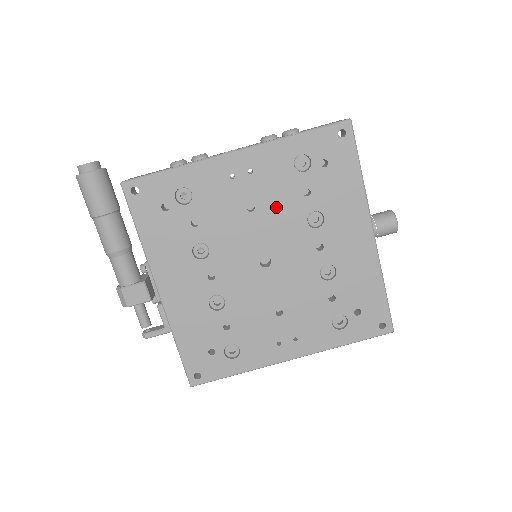
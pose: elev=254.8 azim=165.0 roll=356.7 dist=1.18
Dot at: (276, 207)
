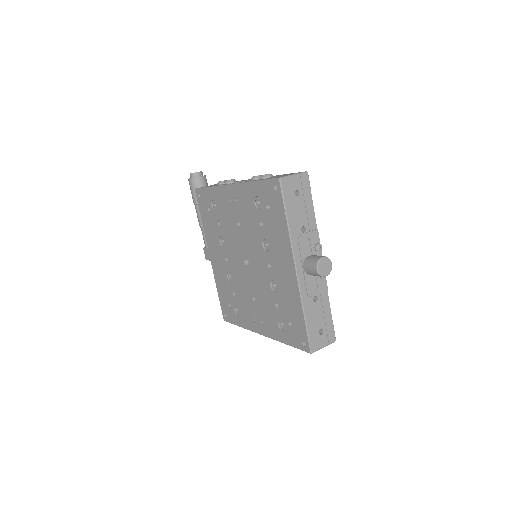
Dot at: (249, 228)
